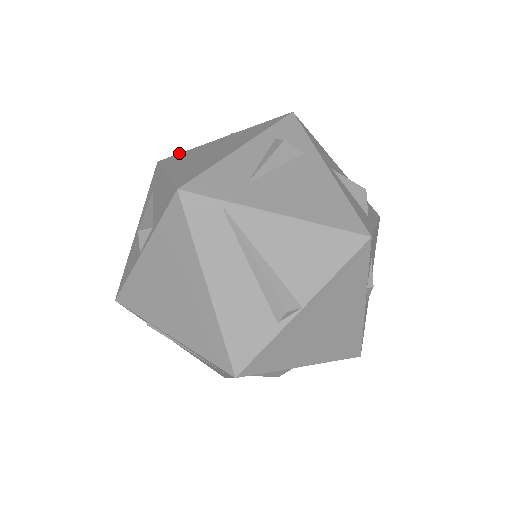
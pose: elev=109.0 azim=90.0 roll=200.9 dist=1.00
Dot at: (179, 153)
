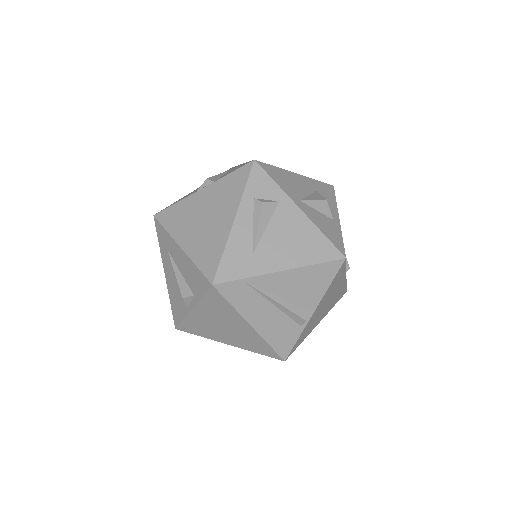
Dot at: (170, 206)
